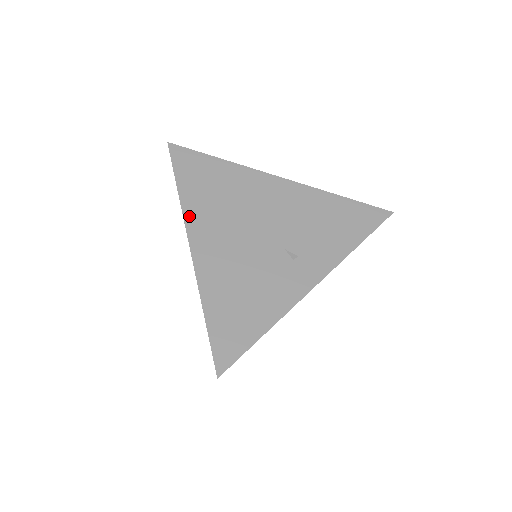
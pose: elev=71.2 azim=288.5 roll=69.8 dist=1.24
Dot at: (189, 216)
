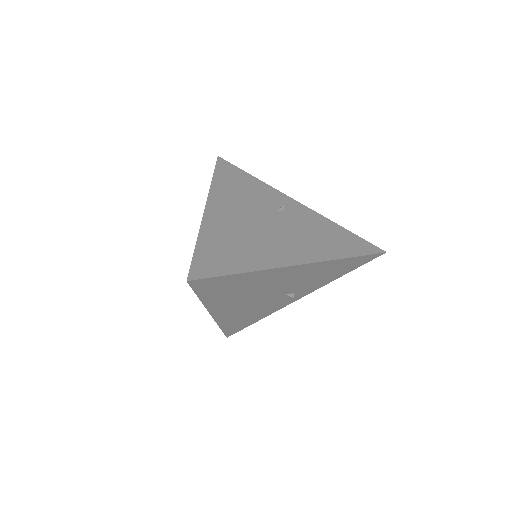
Dot at: (211, 307)
